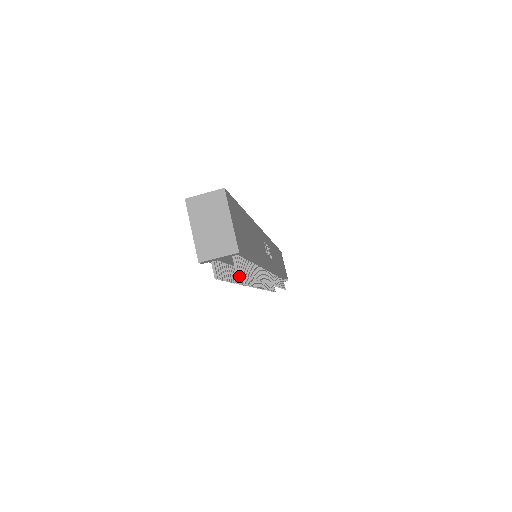
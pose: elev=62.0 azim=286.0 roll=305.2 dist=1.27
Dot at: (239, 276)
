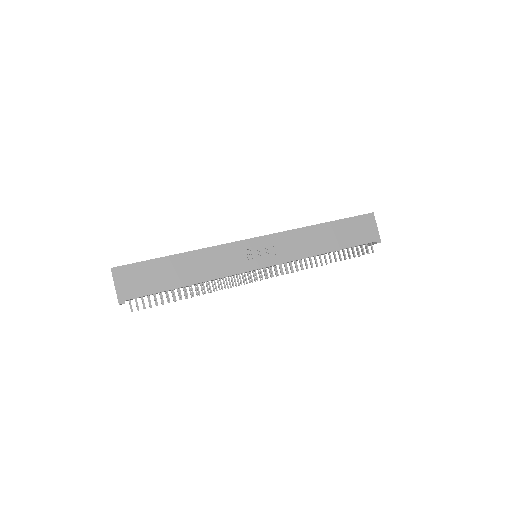
Dot at: (196, 290)
